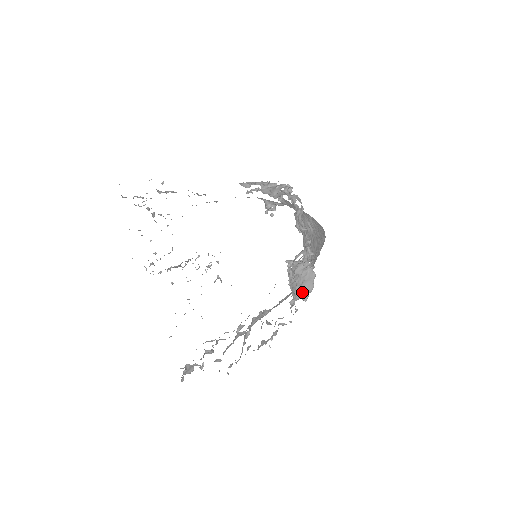
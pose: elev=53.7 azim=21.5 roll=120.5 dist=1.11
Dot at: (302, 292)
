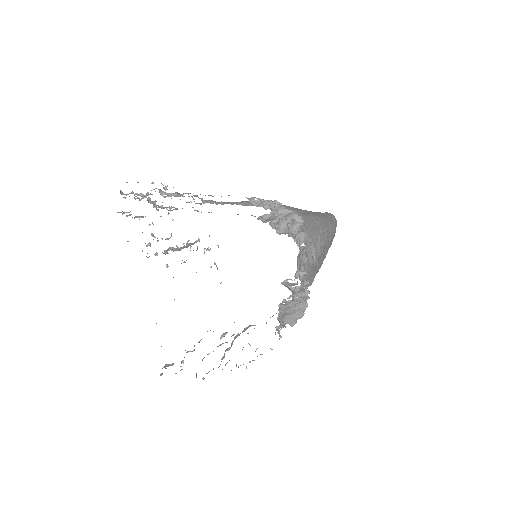
Dot at: (290, 319)
